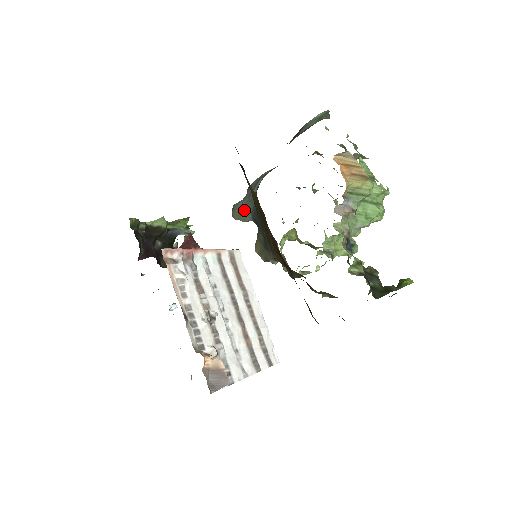
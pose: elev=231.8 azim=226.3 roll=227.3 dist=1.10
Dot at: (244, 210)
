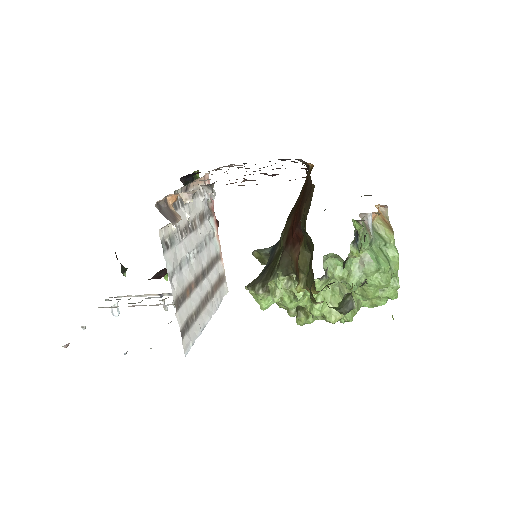
Dot at: occluded
